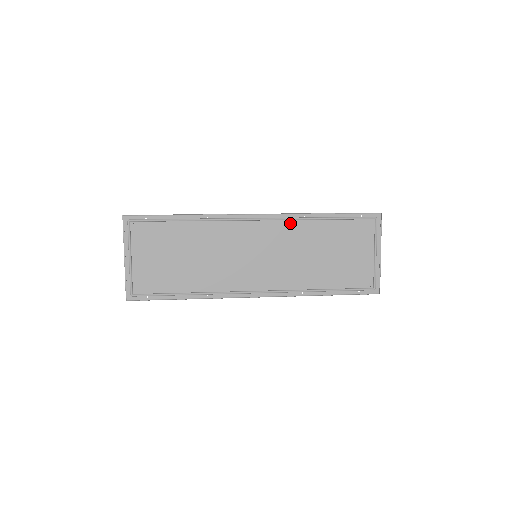
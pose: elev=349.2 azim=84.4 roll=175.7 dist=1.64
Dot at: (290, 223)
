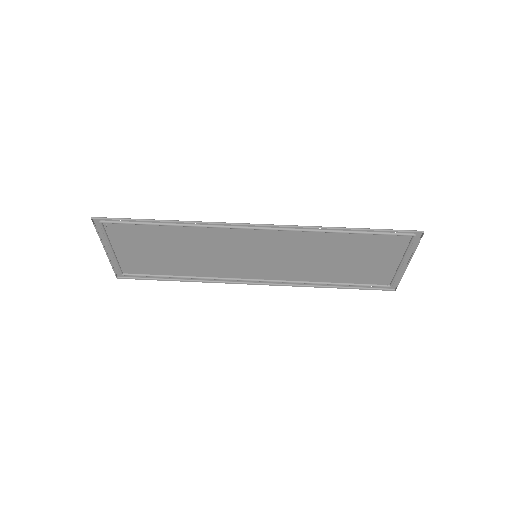
Dot at: (300, 233)
